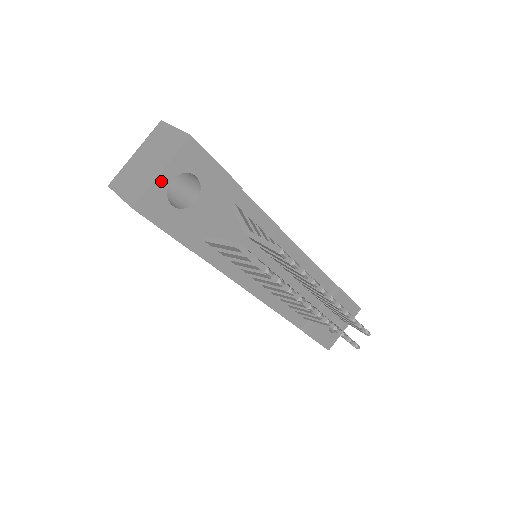
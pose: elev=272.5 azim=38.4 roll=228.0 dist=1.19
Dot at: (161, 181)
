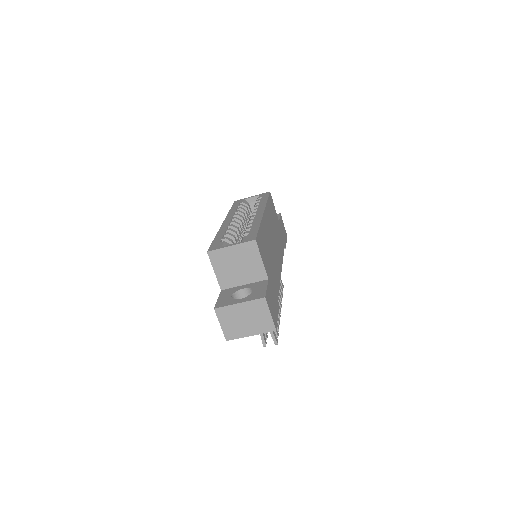
Dot at: (247, 335)
